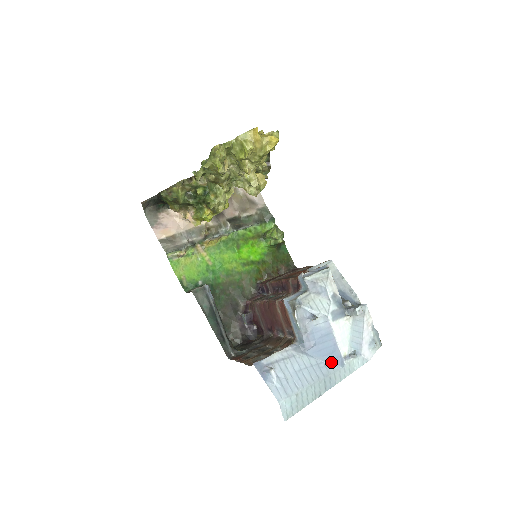
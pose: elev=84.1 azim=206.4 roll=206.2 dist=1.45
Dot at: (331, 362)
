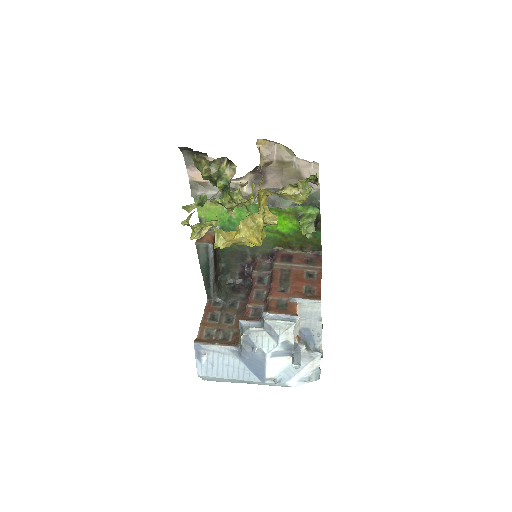
Dot at: (256, 374)
